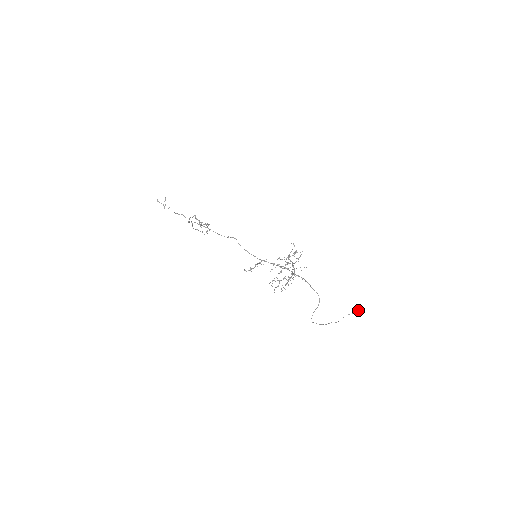
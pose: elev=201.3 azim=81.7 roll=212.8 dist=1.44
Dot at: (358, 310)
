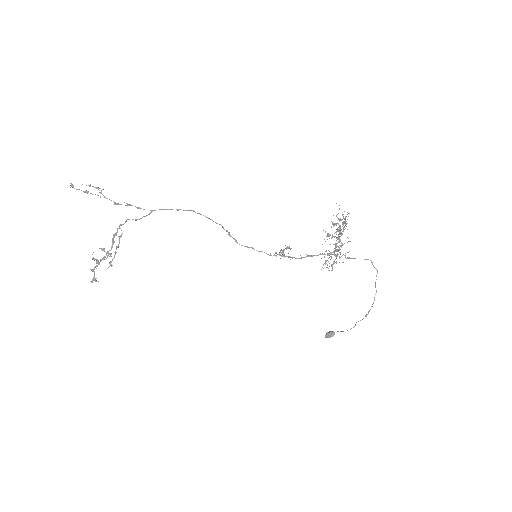
Dot at: (334, 332)
